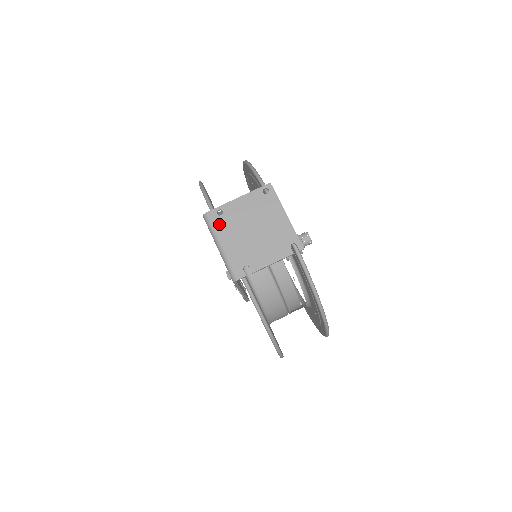
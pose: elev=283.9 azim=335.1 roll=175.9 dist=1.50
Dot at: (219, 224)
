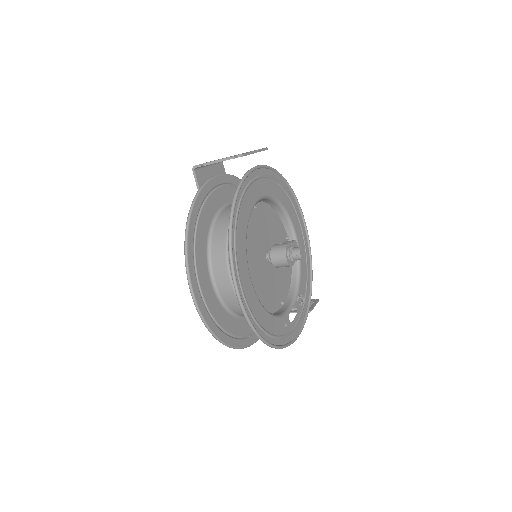
Dot at: occluded
